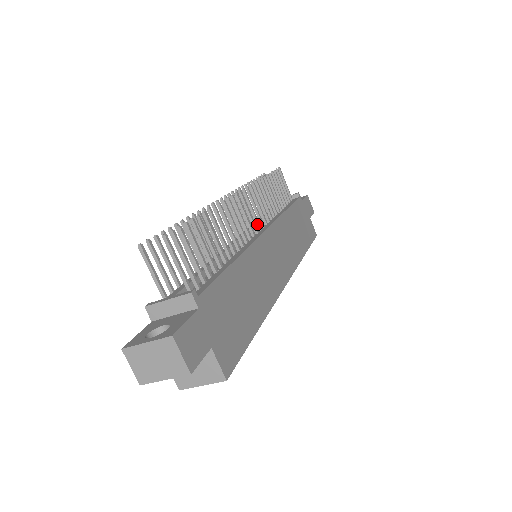
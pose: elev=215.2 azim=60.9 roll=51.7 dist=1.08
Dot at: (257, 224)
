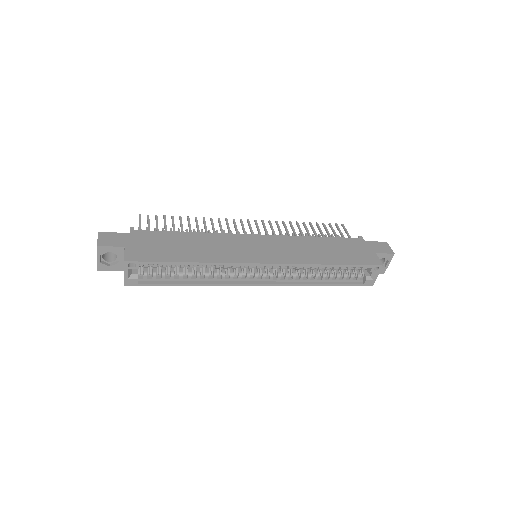
Dot at: occluded
